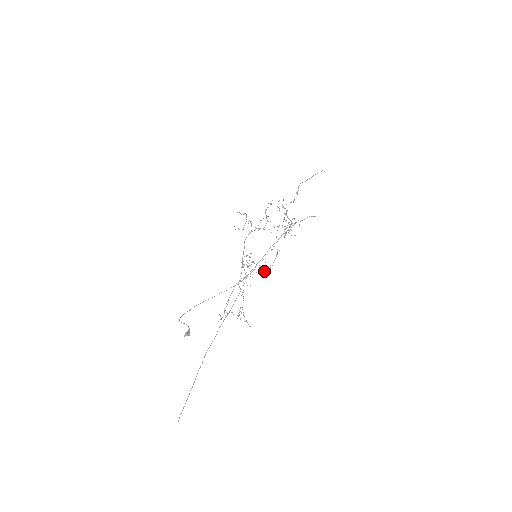
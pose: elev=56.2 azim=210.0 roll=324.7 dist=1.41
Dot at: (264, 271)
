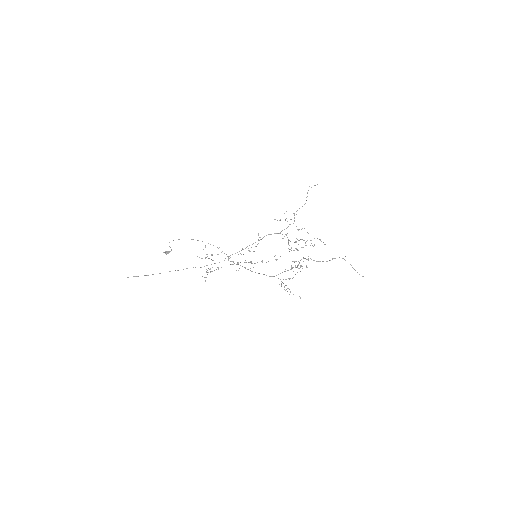
Dot at: (252, 263)
